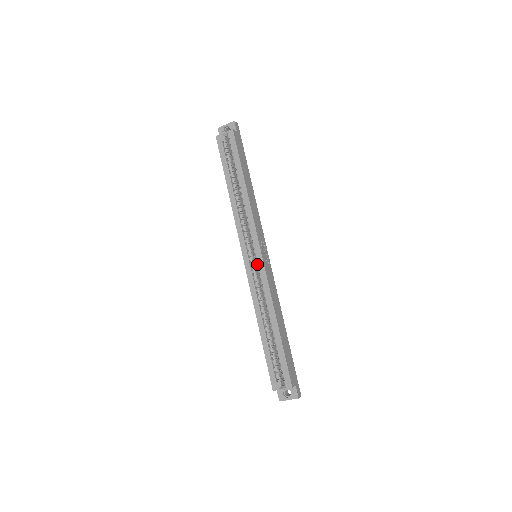
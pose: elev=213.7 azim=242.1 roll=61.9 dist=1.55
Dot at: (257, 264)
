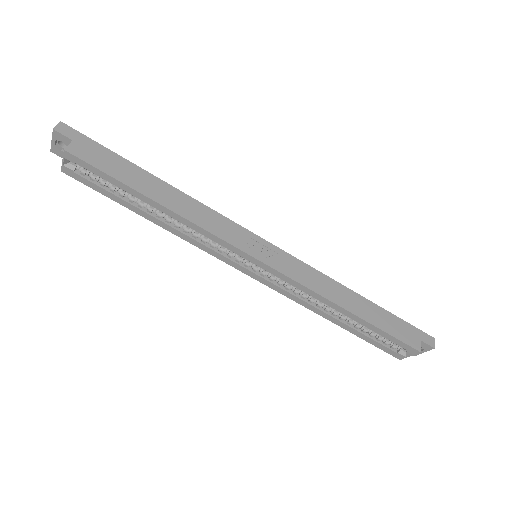
Dot at: (266, 271)
